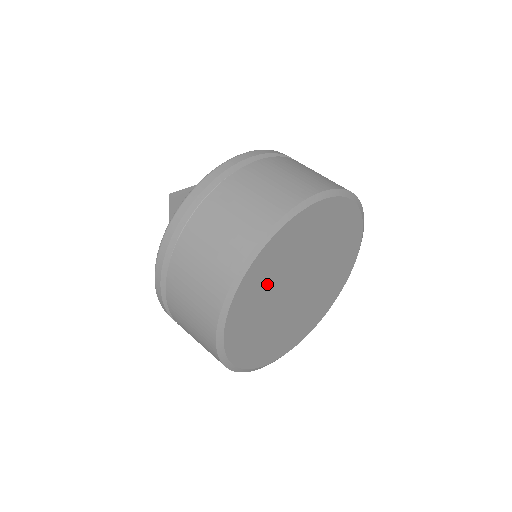
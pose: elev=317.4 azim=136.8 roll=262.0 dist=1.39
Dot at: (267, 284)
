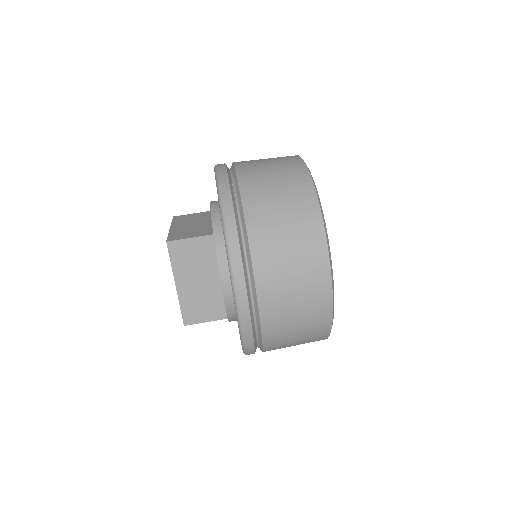
Dot at: occluded
